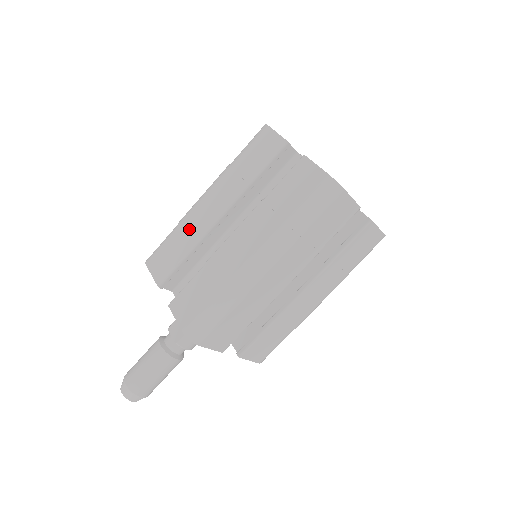
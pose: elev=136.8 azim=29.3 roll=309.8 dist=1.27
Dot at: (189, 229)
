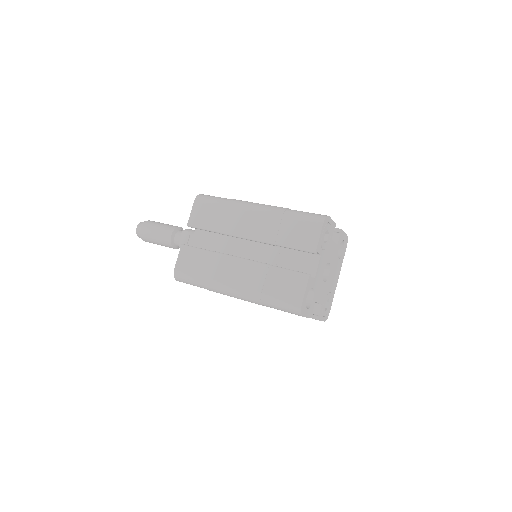
Dot at: (229, 218)
